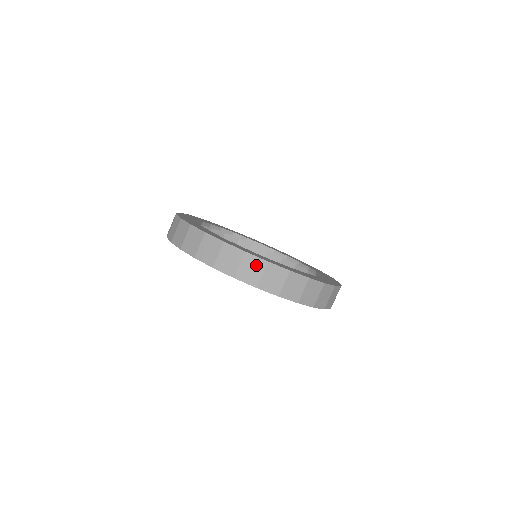
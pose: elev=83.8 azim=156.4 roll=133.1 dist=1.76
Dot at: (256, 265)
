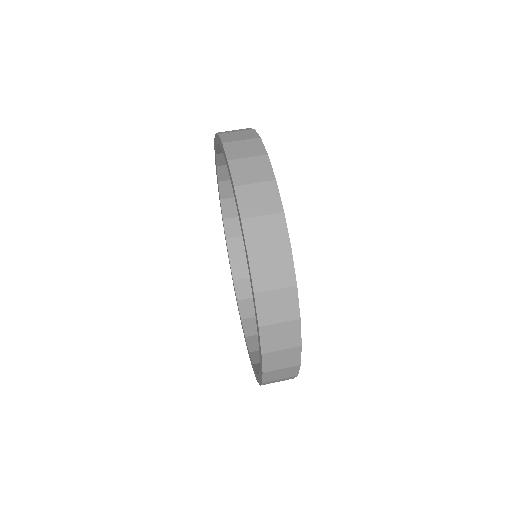
Dot at: occluded
